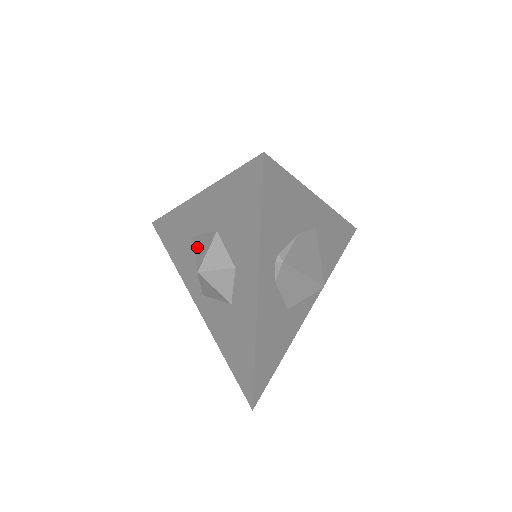
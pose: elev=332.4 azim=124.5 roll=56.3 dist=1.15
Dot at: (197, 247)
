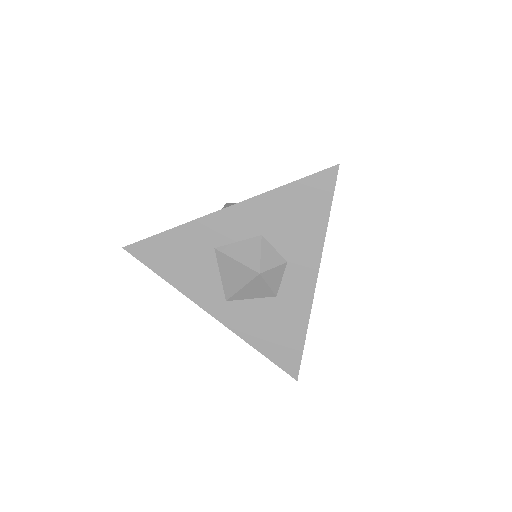
Dot at: (236, 254)
